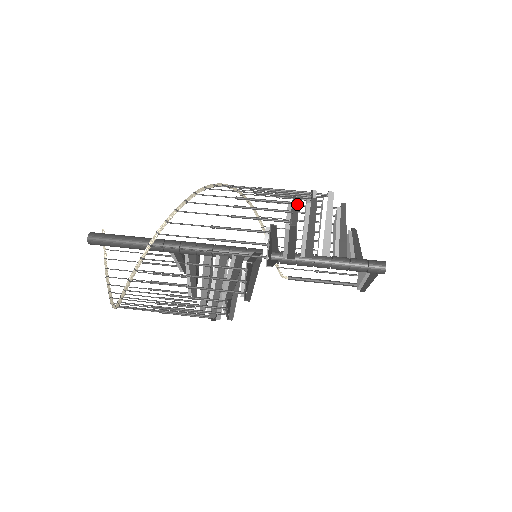
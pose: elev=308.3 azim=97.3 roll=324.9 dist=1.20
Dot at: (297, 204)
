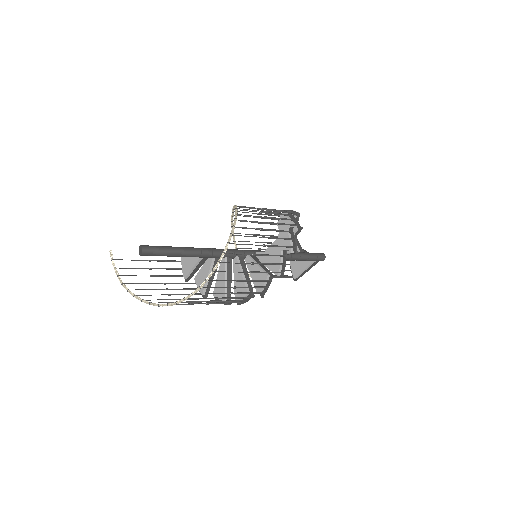
Dot at: occluded
